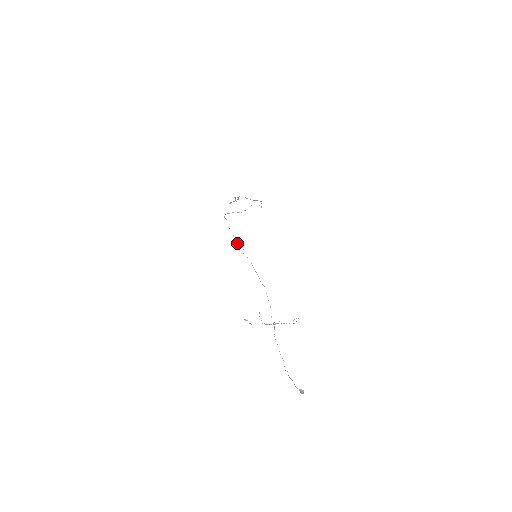
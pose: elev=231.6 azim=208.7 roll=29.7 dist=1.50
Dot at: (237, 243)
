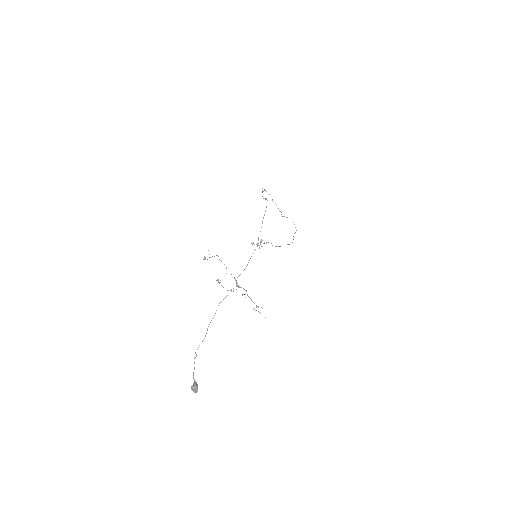
Dot at: occluded
